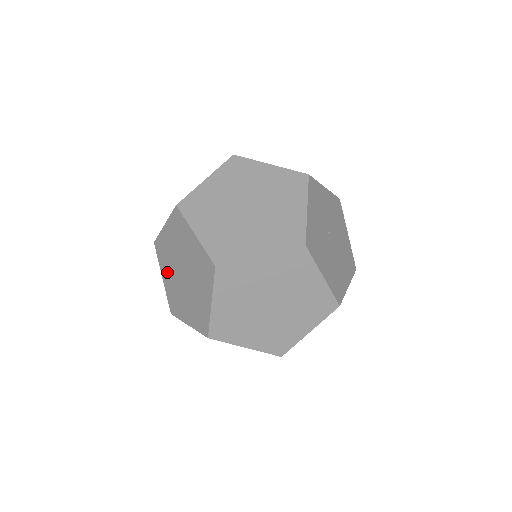
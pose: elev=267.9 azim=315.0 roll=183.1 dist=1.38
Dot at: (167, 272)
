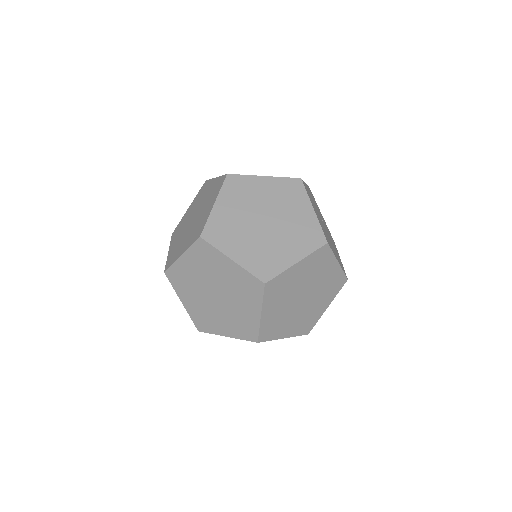
Dot at: (176, 239)
